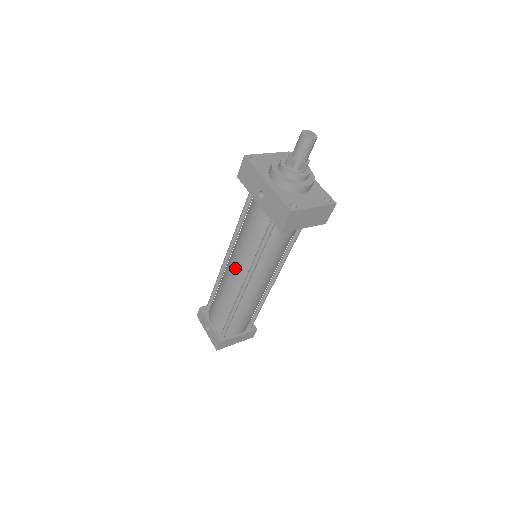
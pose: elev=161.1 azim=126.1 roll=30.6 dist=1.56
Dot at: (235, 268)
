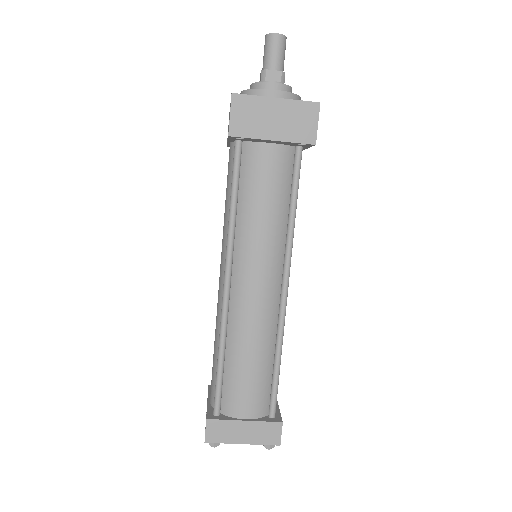
Dot at: (220, 266)
